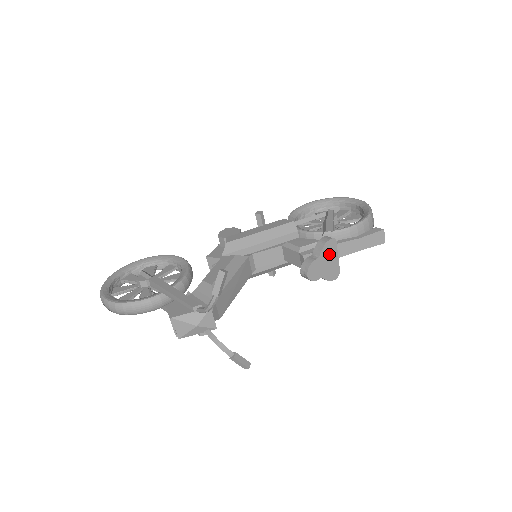
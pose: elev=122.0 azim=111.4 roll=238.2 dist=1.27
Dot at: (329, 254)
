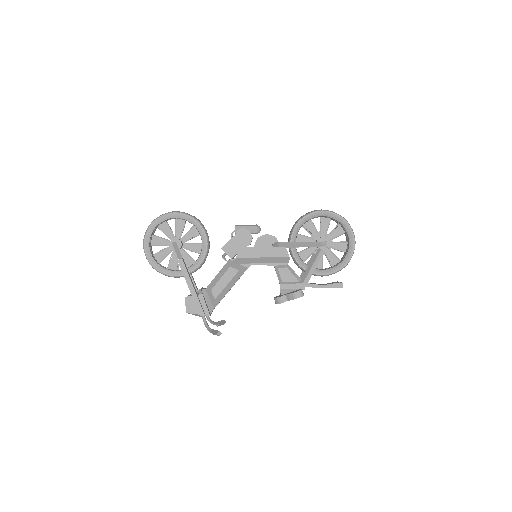
Dot at: occluded
